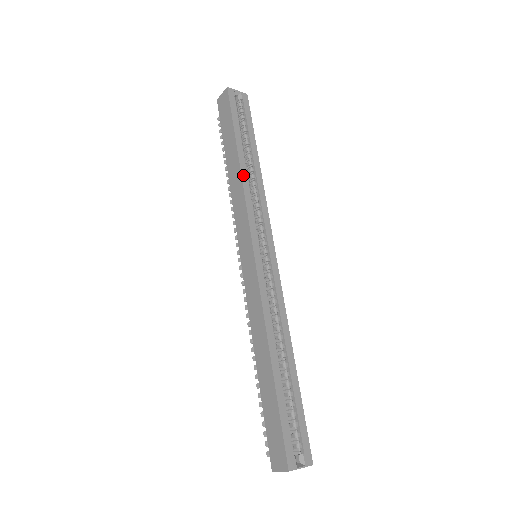
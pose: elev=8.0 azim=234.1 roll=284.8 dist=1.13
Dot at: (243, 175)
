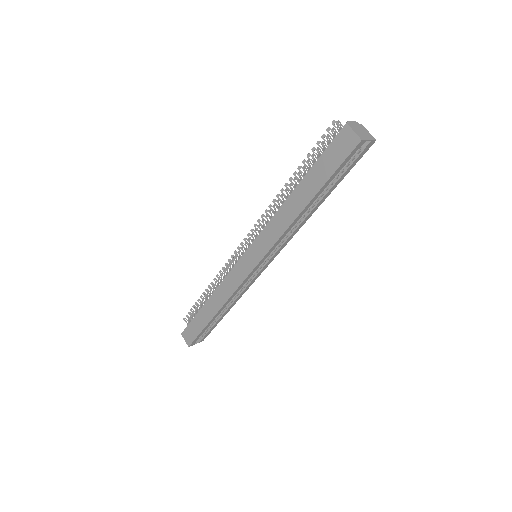
Dot at: (295, 221)
